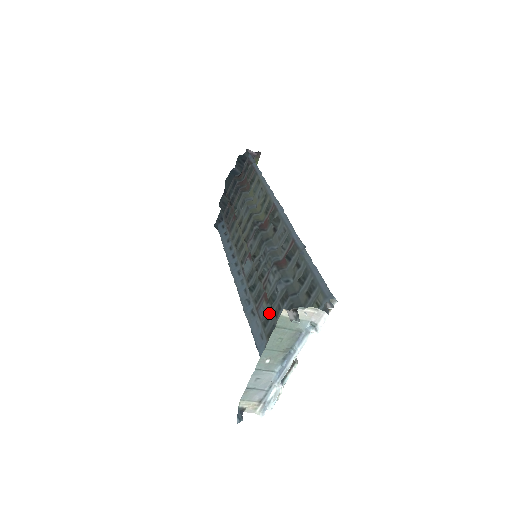
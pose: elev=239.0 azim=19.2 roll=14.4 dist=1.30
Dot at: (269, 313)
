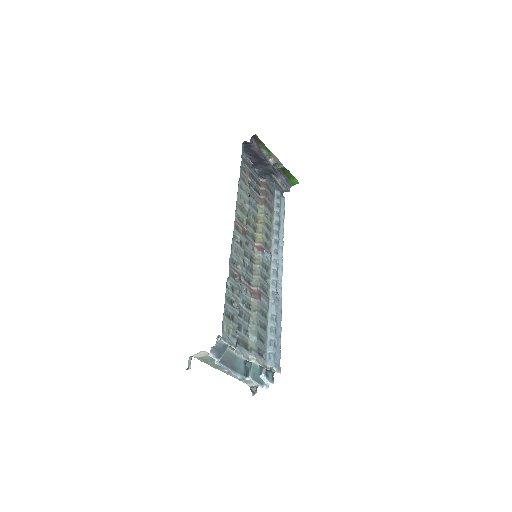
Dot at: (261, 310)
